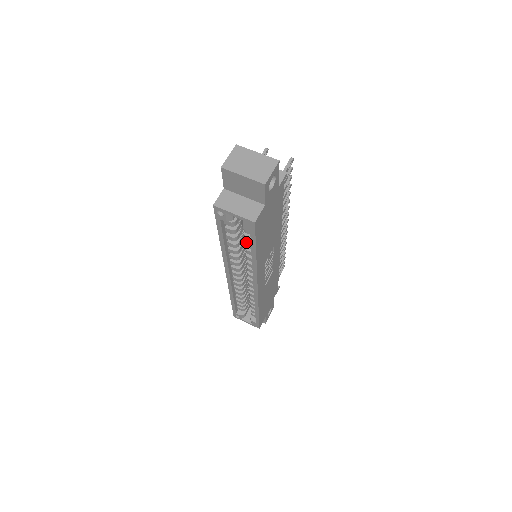
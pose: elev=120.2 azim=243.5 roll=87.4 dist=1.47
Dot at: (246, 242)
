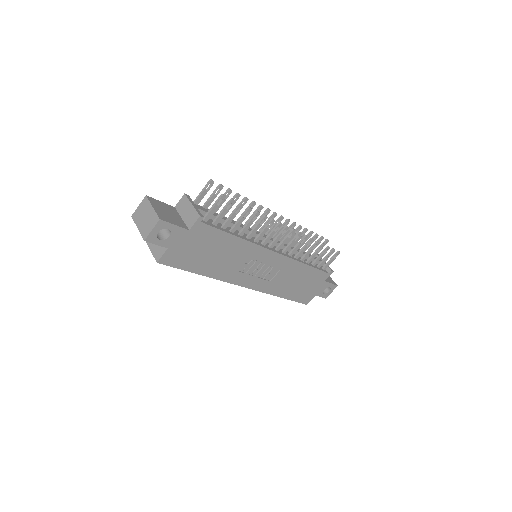
Dot at: occluded
